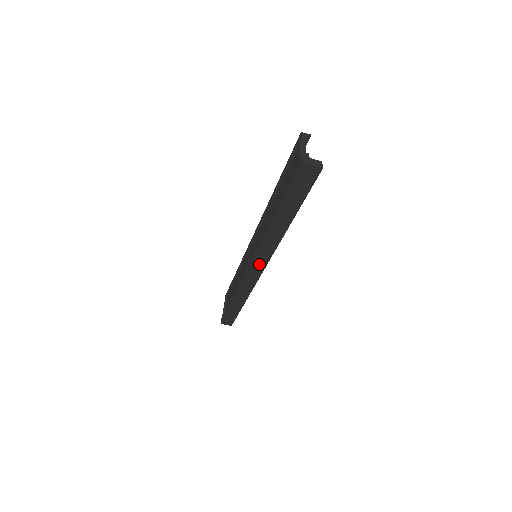
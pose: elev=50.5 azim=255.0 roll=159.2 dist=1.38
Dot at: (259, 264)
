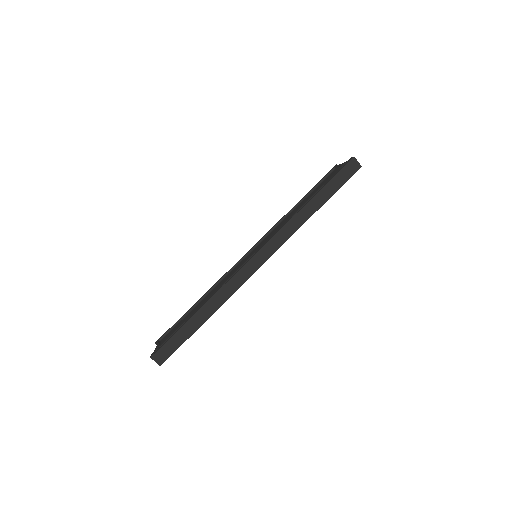
Dot at: (268, 251)
